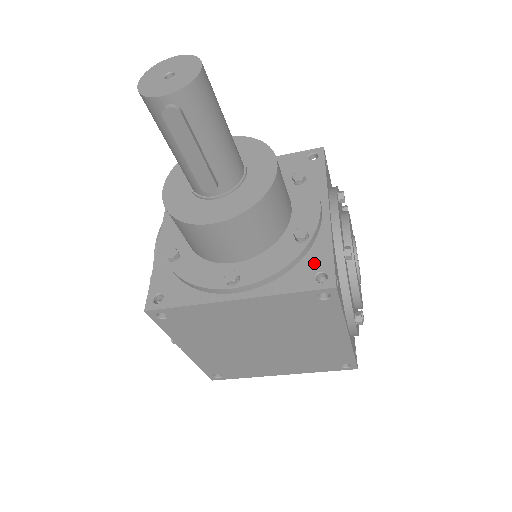
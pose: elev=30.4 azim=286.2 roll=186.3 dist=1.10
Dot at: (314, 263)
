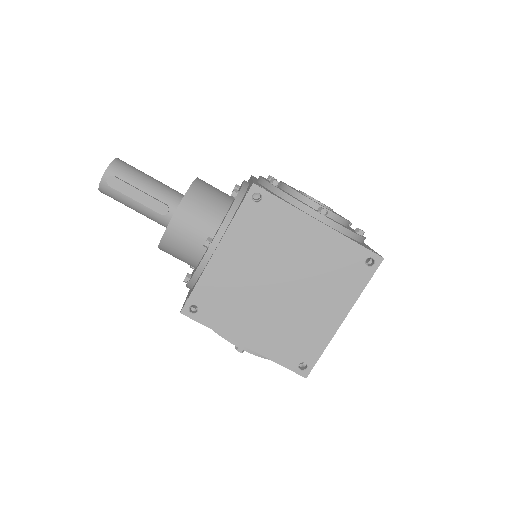
Dot at: (245, 194)
